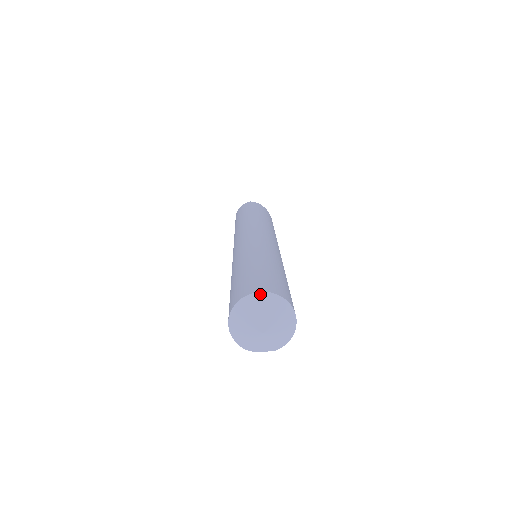
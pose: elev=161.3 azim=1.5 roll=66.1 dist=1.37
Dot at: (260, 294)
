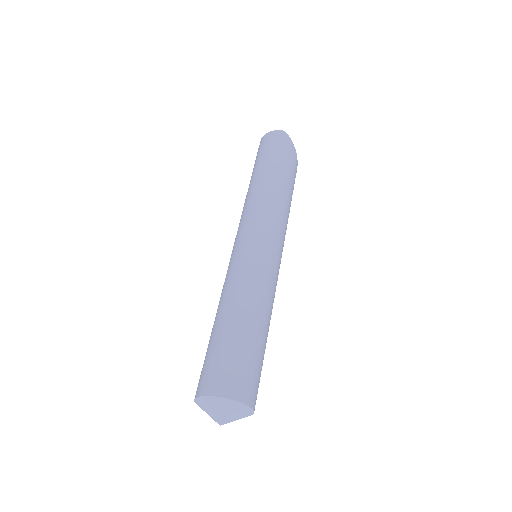
Dot at: (229, 401)
